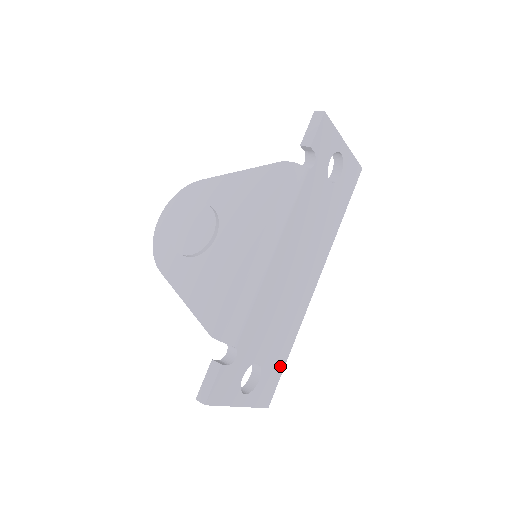
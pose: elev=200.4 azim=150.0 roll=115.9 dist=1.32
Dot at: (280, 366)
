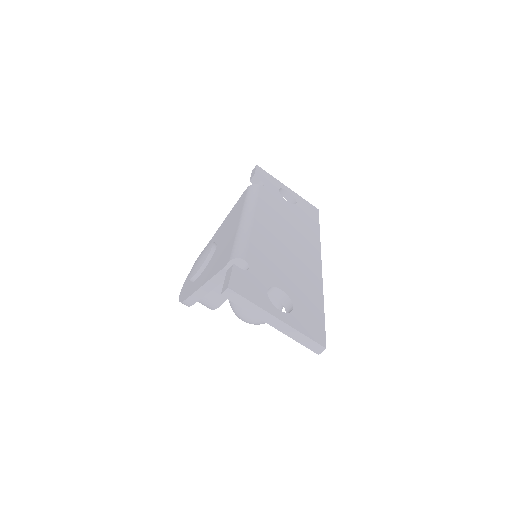
Dot at: (317, 312)
